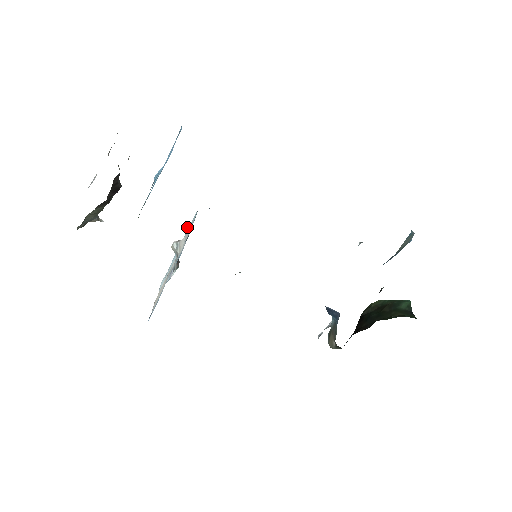
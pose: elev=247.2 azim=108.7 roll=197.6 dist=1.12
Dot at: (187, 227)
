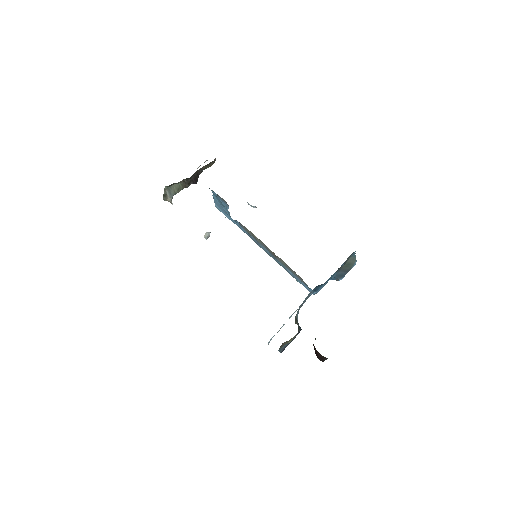
Dot at: (227, 207)
